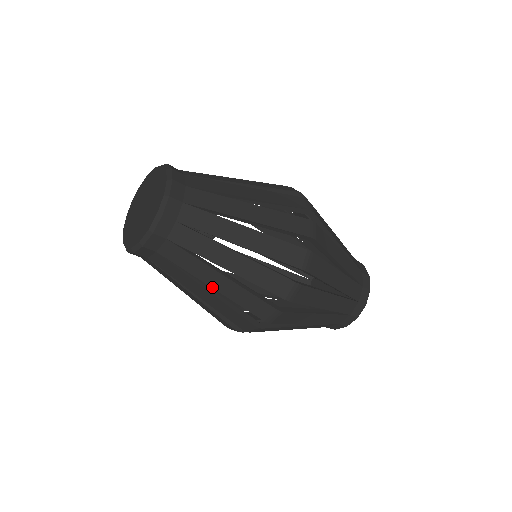
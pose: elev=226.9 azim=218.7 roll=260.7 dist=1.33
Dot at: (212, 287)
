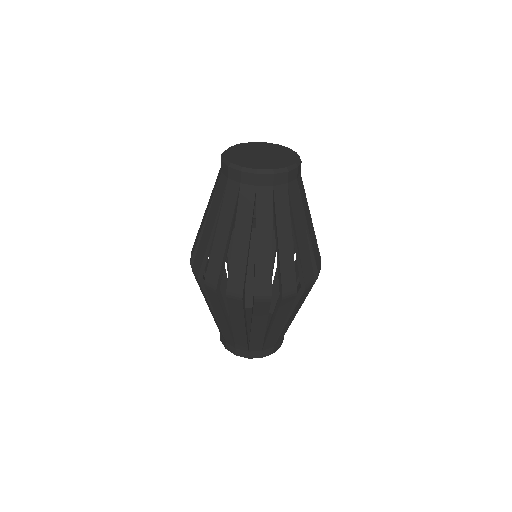
Dot at: (256, 242)
